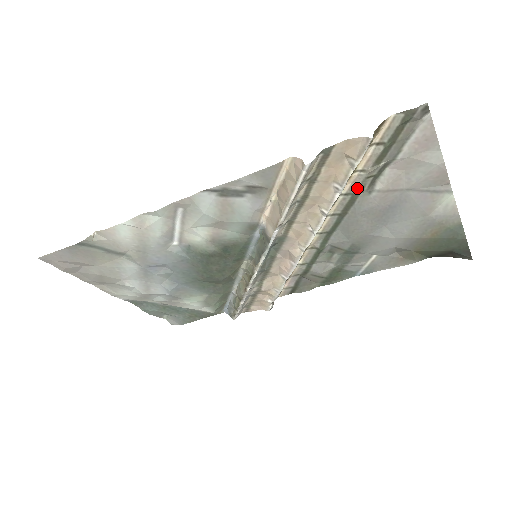
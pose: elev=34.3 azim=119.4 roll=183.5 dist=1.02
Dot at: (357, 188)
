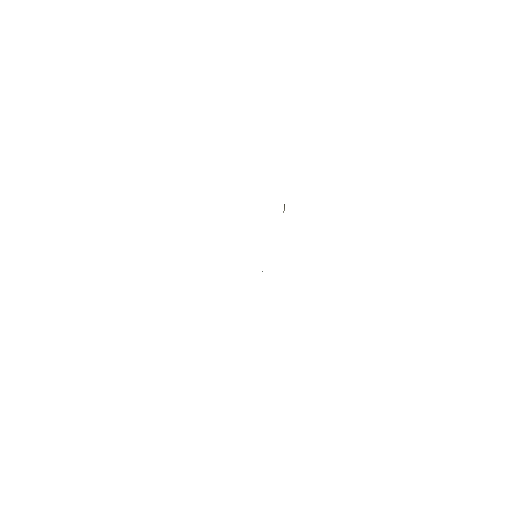
Dot at: occluded
